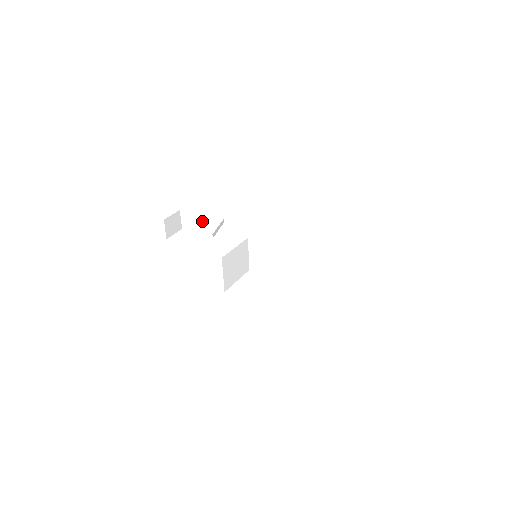
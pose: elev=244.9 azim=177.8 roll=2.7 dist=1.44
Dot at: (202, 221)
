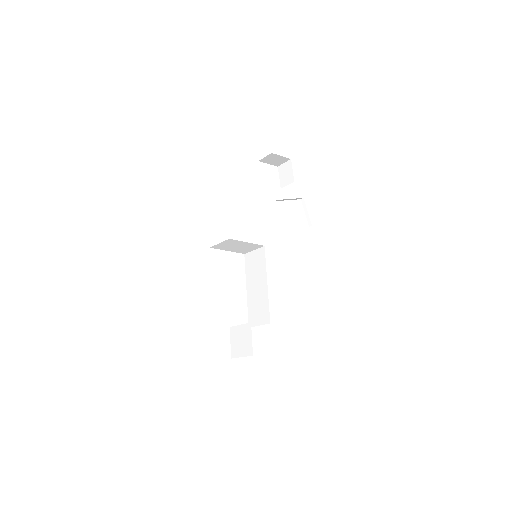
Dot at: (288, 184)
